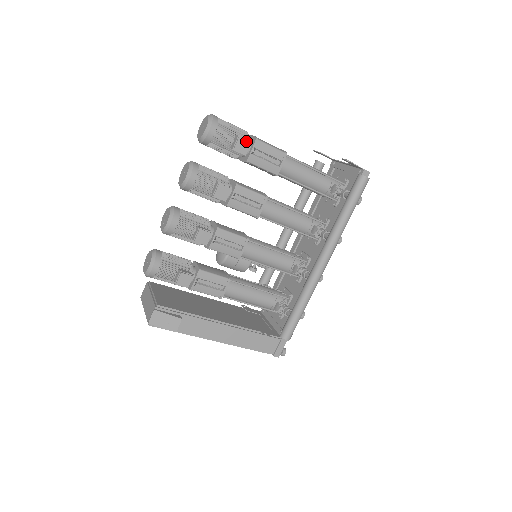
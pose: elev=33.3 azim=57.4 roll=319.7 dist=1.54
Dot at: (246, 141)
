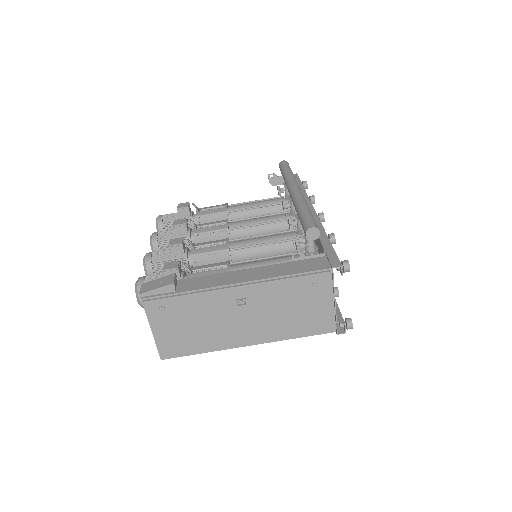
Dot at: (185, 204)
